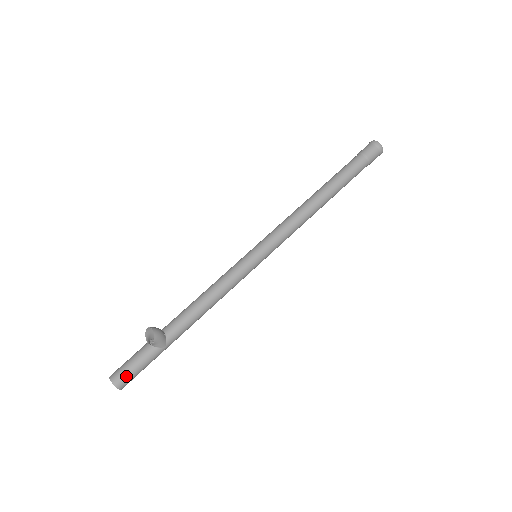
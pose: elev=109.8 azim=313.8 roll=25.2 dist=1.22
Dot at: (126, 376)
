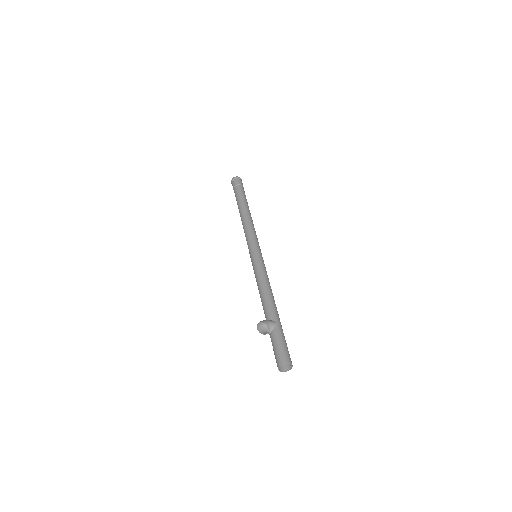
Dot at: (281, 354)
